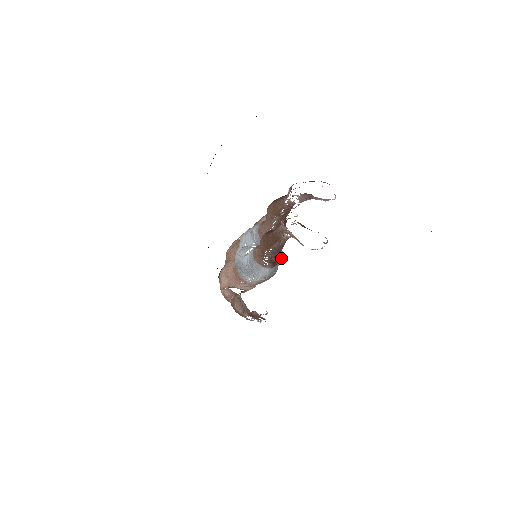
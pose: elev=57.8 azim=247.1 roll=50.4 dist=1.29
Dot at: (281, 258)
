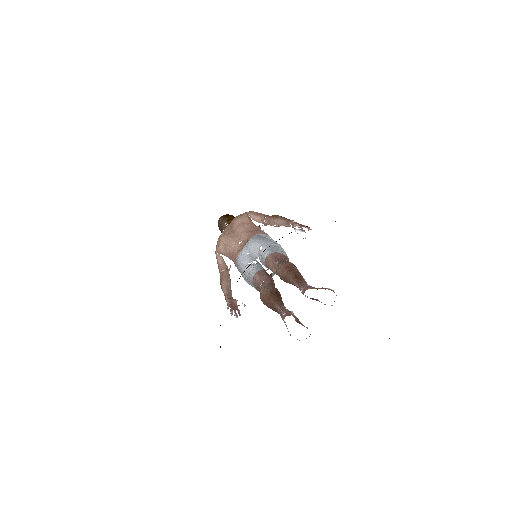
Dot at: occluded
